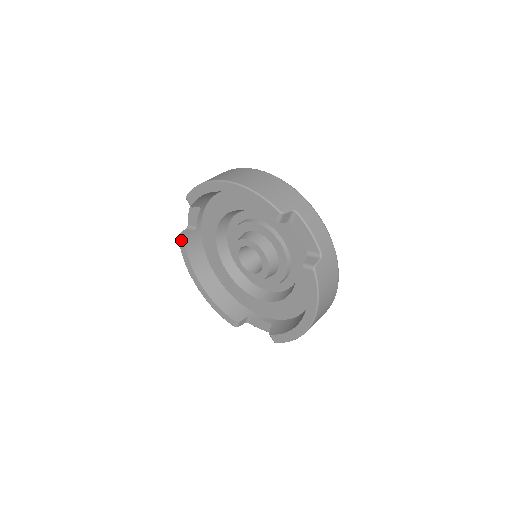
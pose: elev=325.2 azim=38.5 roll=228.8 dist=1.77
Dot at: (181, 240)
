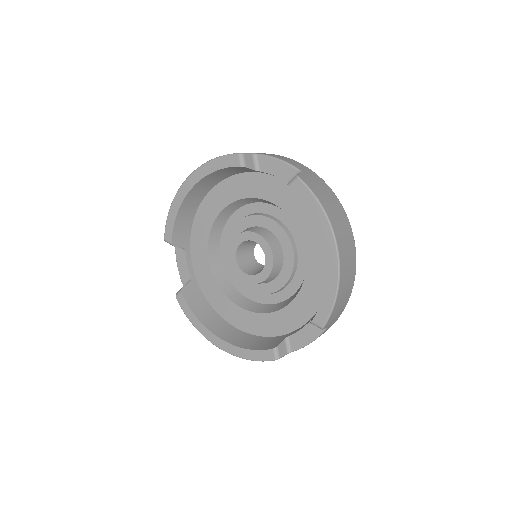
Dot at: (179, 298)
